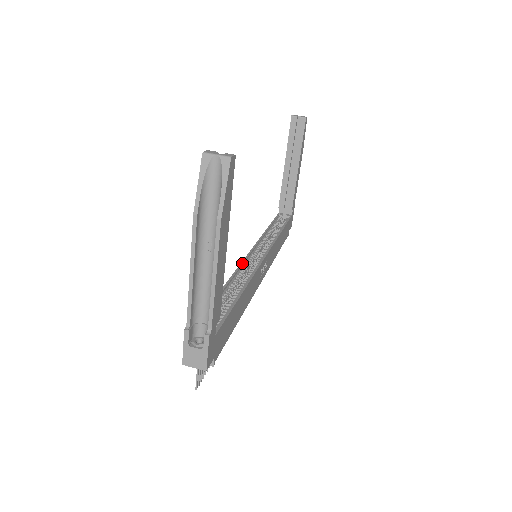
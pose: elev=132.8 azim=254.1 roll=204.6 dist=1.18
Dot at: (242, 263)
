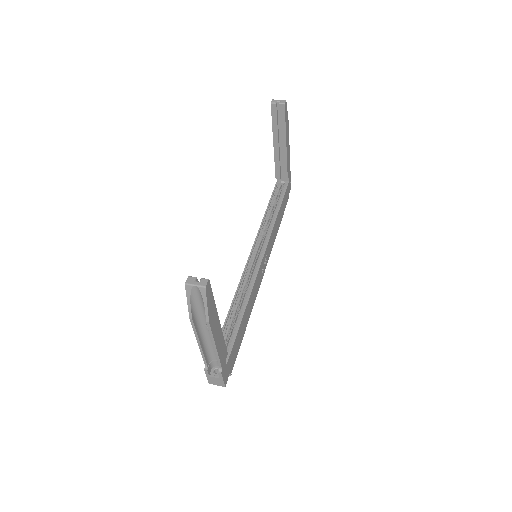
Dot at: (244, 270)
